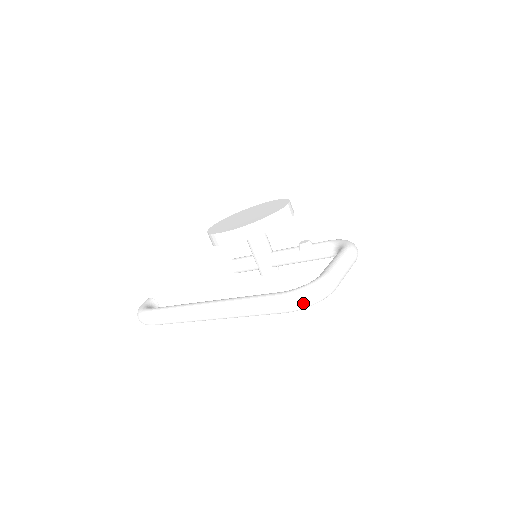
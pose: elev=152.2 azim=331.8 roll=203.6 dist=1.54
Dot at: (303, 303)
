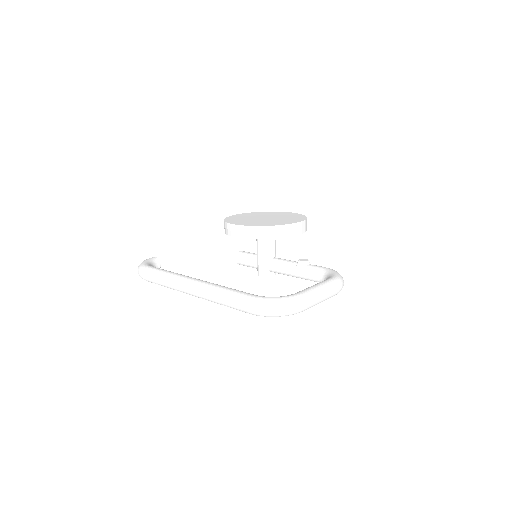
Dot at: (267, 311)
